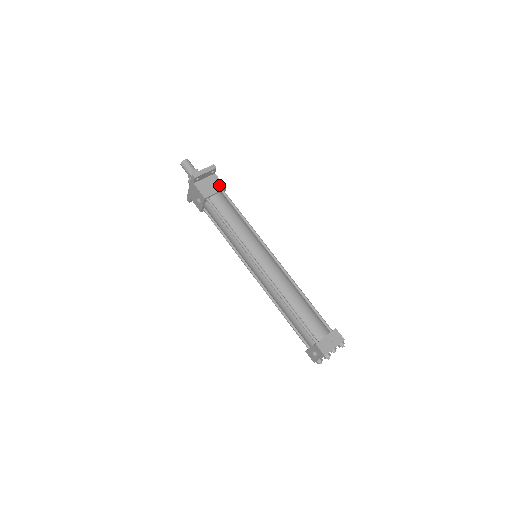
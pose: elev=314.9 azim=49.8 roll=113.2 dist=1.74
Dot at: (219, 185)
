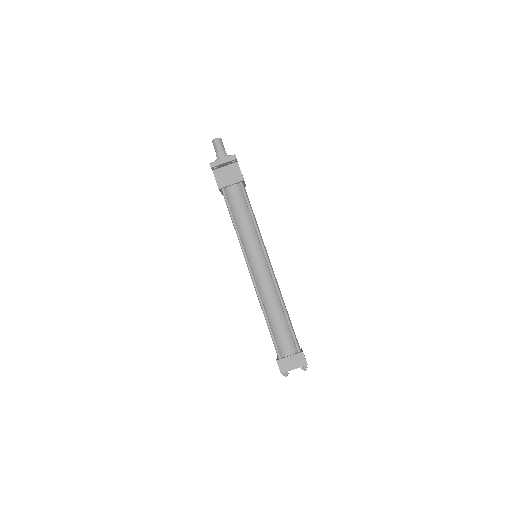
Dot at: (237, 176)
